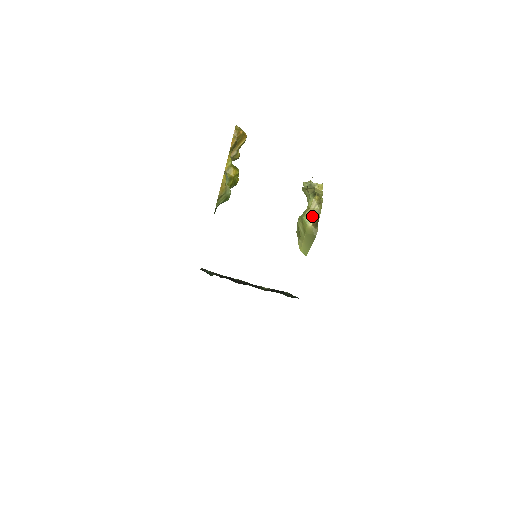
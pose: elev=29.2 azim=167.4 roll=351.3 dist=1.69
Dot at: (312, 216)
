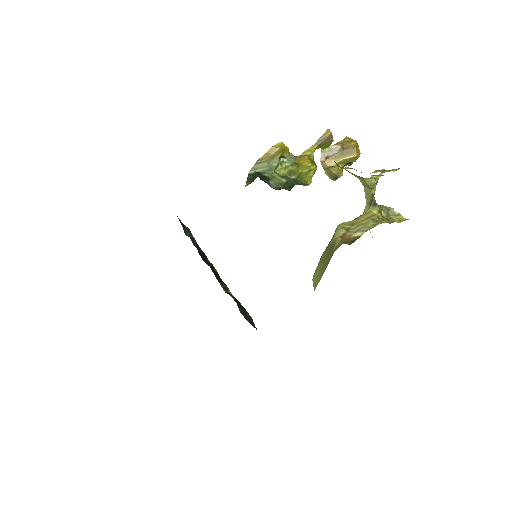
Dot at: (350, 228)
